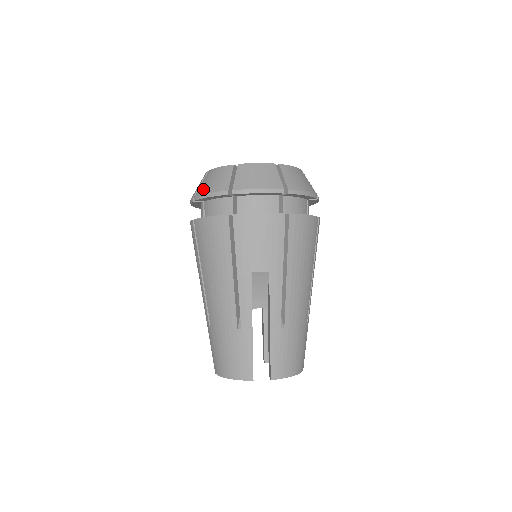
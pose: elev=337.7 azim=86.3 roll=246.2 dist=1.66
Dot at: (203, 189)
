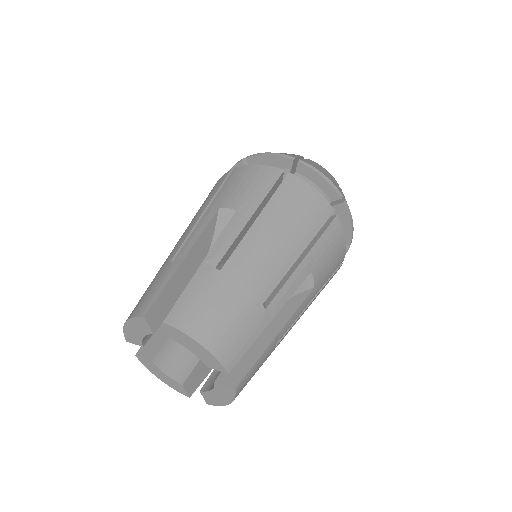
Dot at: occluded
